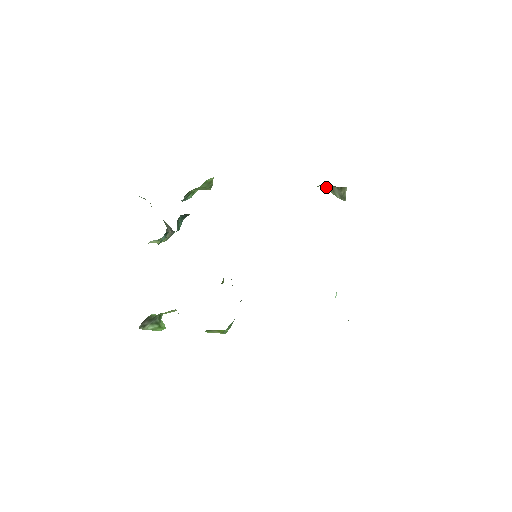
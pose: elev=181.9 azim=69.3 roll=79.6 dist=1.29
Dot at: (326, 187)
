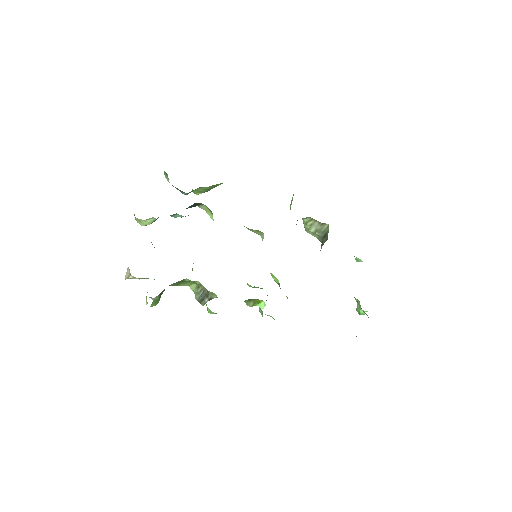
Dot at: (305, 221)
